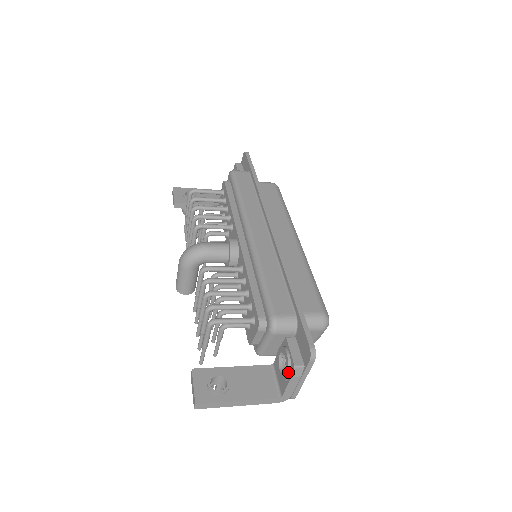
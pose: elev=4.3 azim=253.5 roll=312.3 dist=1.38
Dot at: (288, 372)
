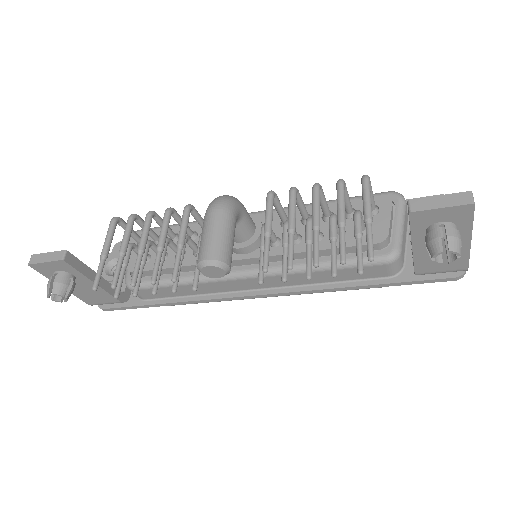
Dot at: occluded
